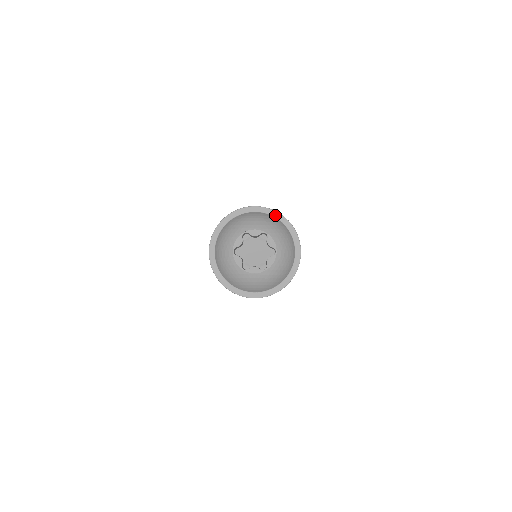
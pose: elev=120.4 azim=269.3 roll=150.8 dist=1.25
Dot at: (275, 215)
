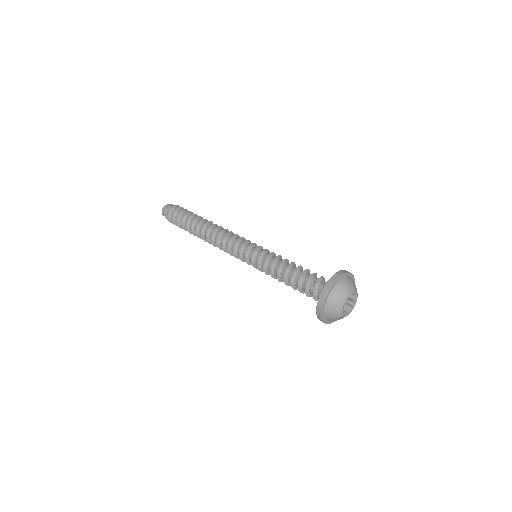
Dot at: (341, 278)
